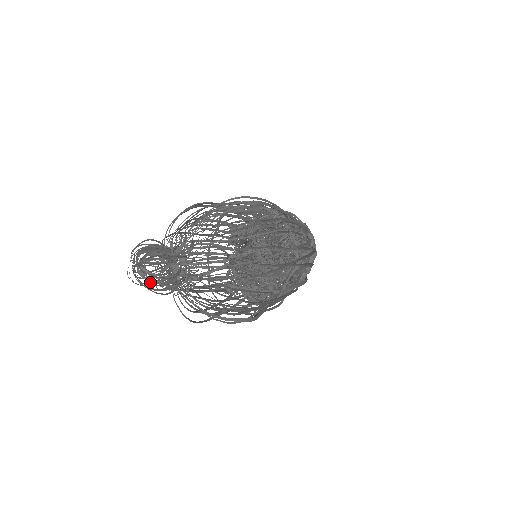
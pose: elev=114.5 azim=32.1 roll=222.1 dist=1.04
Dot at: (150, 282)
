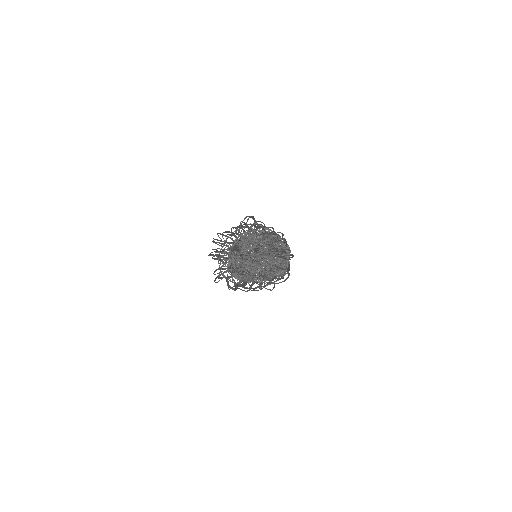
Dot at: occluded
